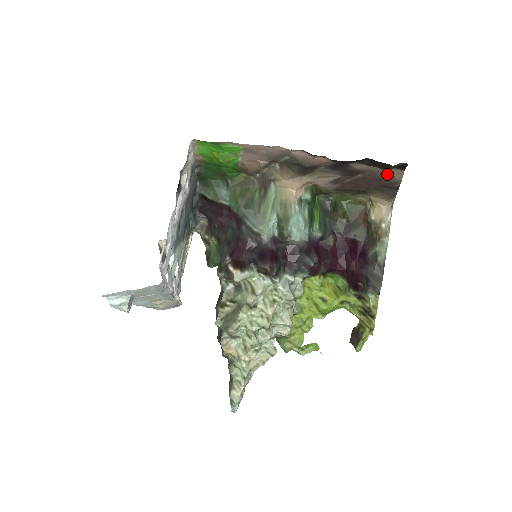
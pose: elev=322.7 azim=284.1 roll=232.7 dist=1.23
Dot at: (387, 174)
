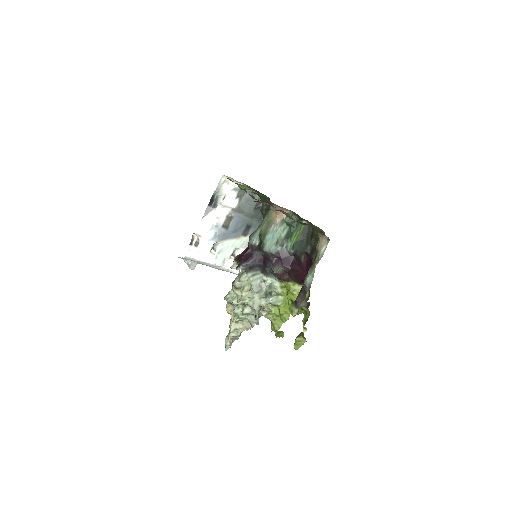
Dot at: occluded
